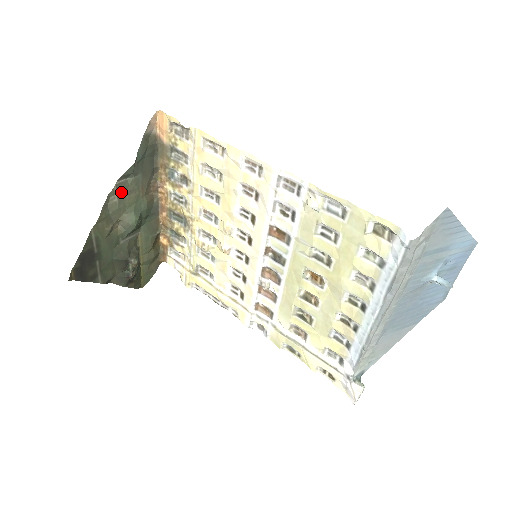
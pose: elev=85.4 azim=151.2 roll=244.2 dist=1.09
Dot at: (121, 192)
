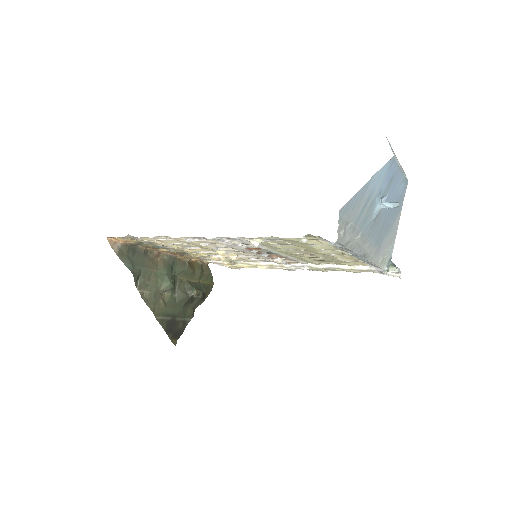
Dot at: (145, 286)
